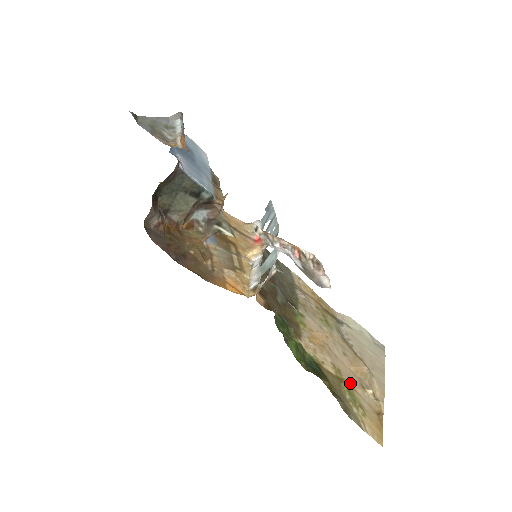
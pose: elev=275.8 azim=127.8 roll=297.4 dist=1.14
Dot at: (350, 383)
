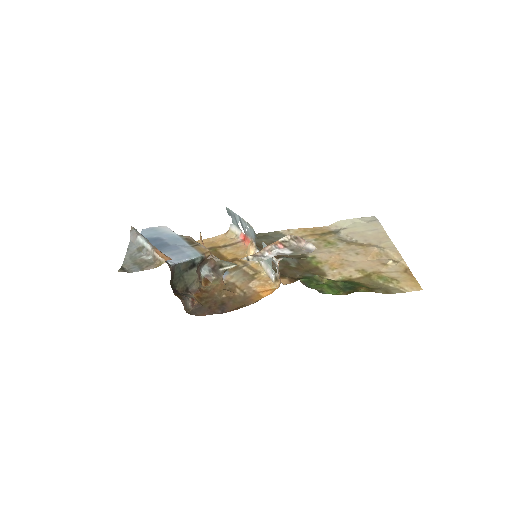
Dot at: (375, 271)
